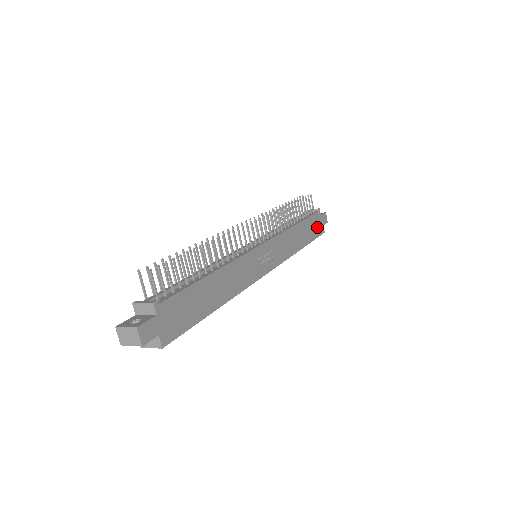
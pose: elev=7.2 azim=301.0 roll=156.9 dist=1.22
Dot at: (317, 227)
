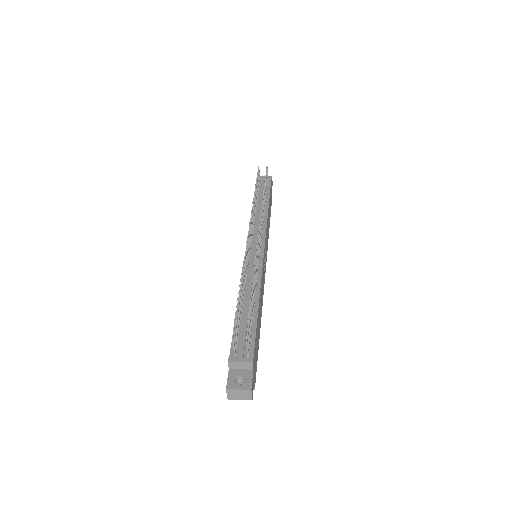
Dot at: (271, 196)
